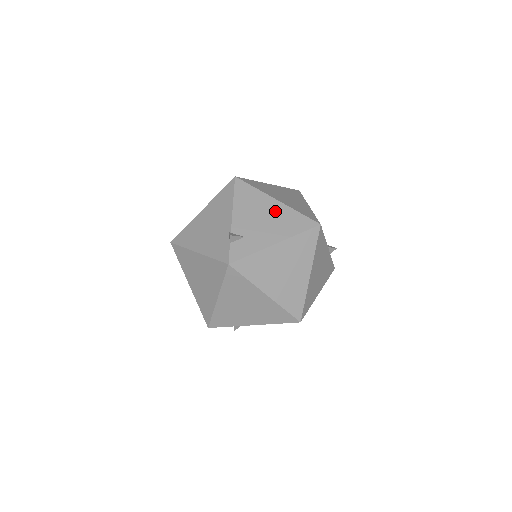
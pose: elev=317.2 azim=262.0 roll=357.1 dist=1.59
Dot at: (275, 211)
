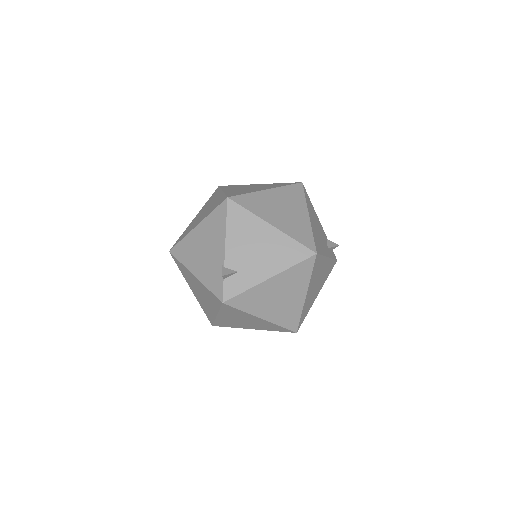
Dot at: (270, 239)
